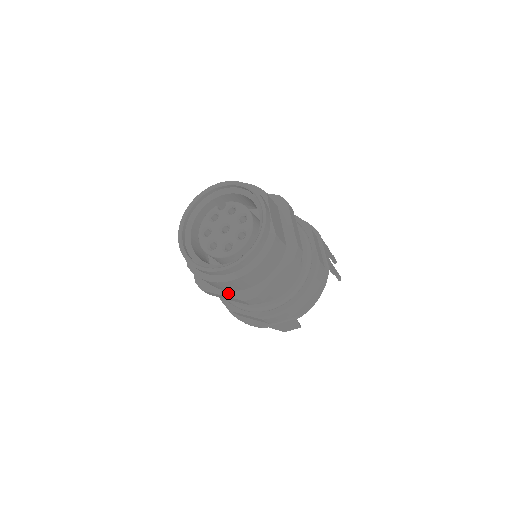
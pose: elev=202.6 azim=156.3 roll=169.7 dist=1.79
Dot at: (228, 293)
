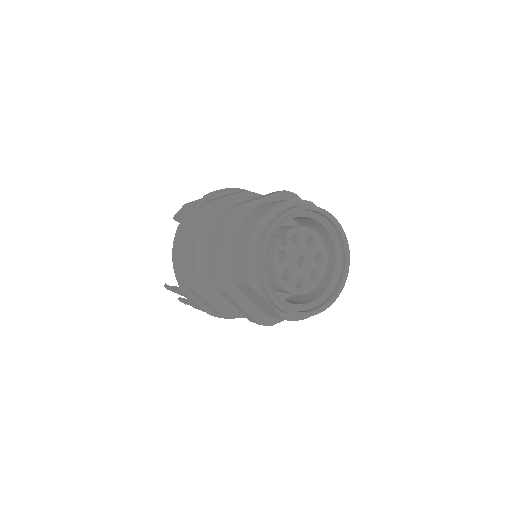
Dot at: occluded
